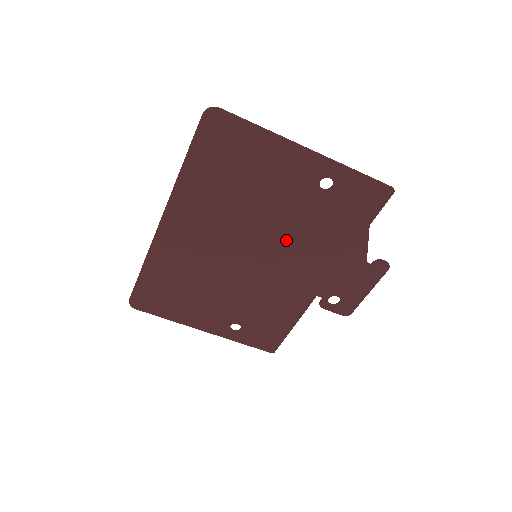
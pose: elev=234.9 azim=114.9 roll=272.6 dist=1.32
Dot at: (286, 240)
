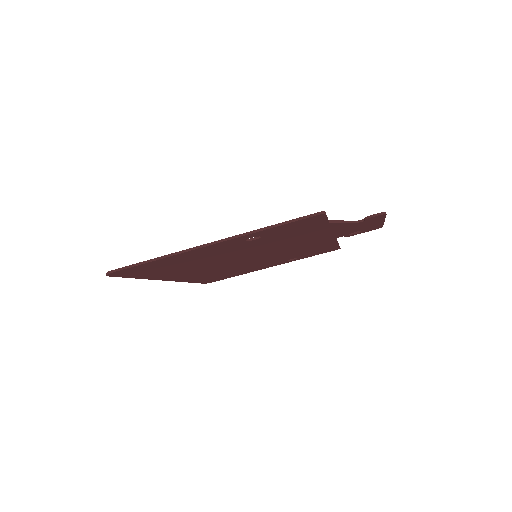
Dot at: (267, 249)
